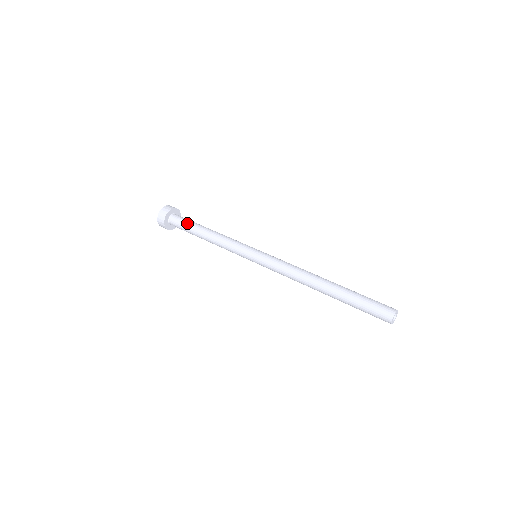
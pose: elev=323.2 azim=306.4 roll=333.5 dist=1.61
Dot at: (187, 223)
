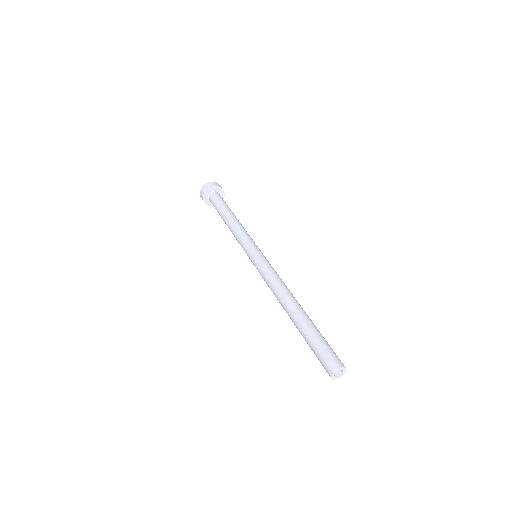
Dot at: (217, 206)
